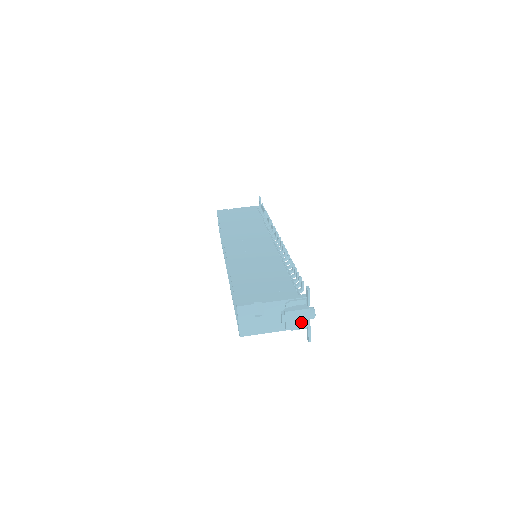
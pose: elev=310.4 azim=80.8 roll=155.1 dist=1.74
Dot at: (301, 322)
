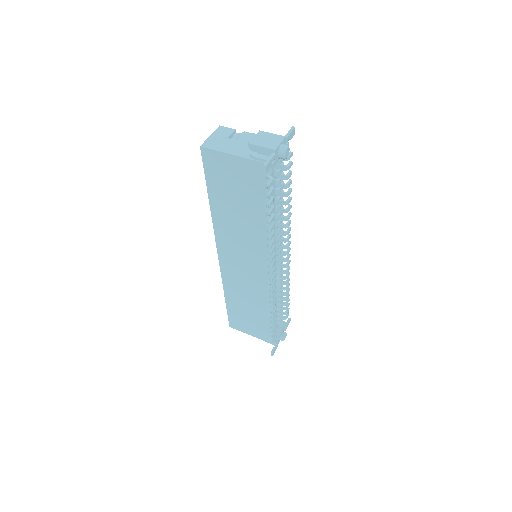
Dot at: (269, 143)
